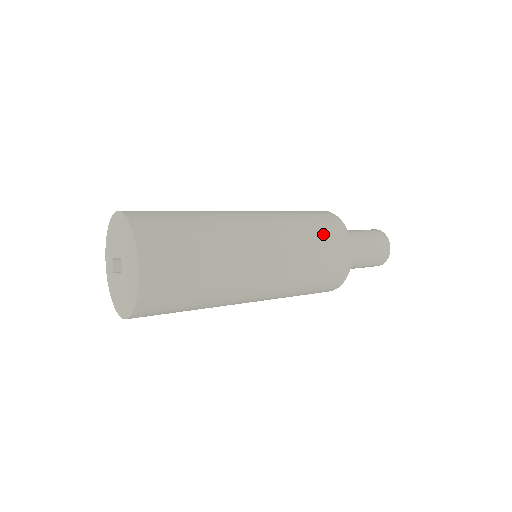
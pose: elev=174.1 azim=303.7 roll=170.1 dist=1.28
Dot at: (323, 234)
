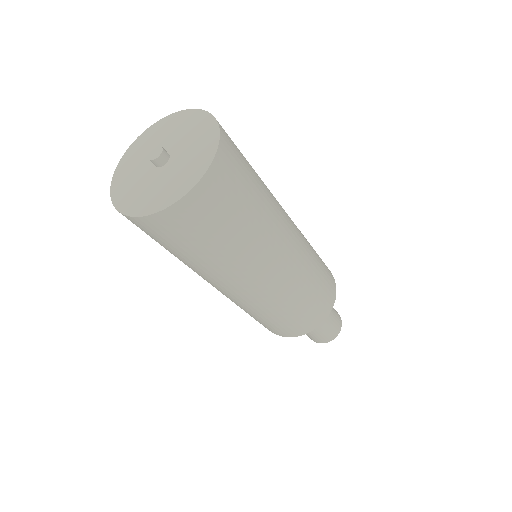
Dot at: occluded
